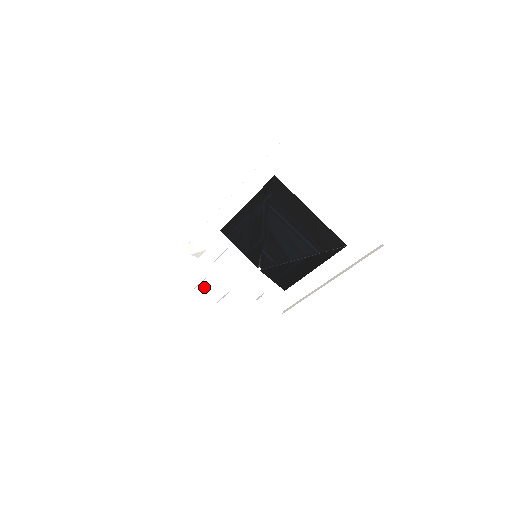
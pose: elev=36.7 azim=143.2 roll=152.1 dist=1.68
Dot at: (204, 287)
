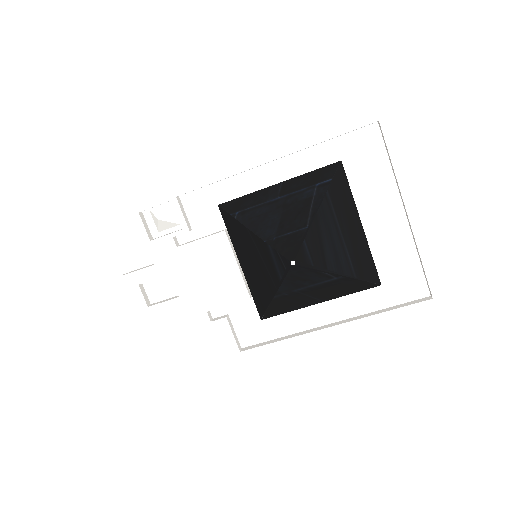
Dot at: (143, 276)
